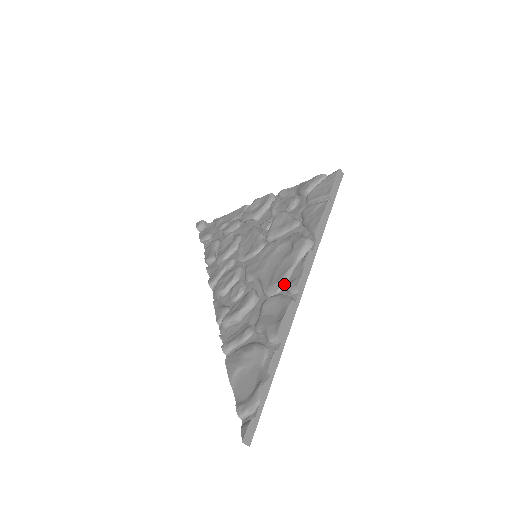
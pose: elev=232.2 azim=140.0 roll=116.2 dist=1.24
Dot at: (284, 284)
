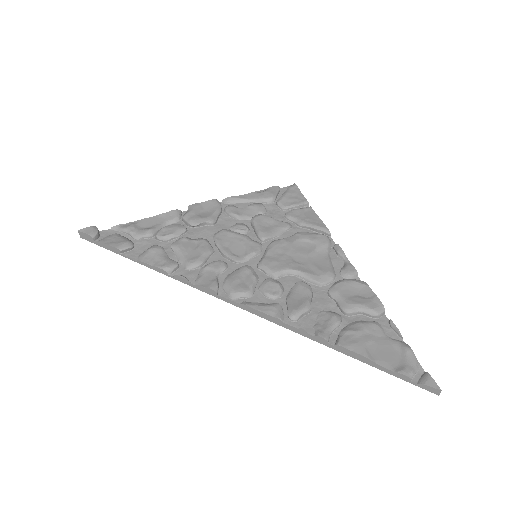
Dot at: (335, 272)
